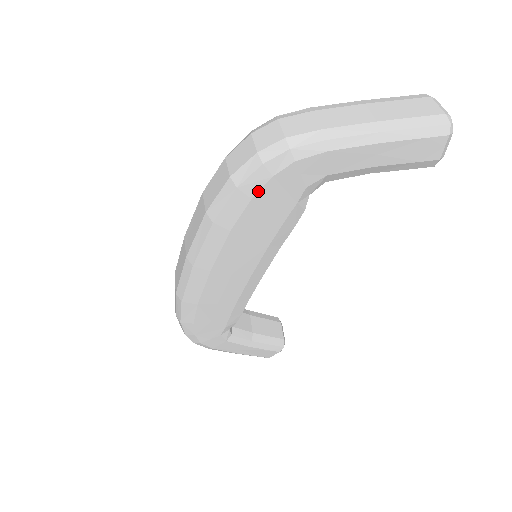
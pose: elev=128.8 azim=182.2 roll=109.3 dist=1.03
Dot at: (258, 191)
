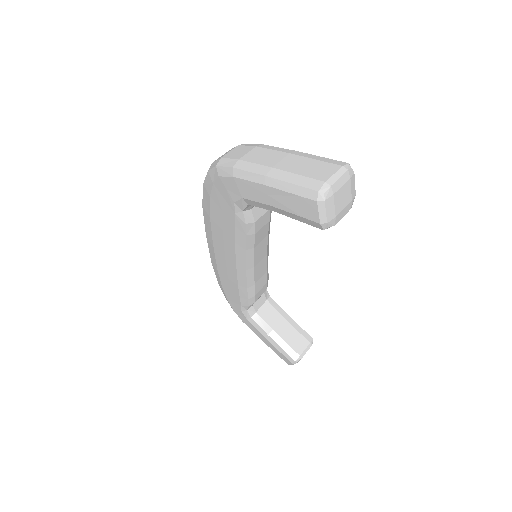
Dot at: (211, 192)
